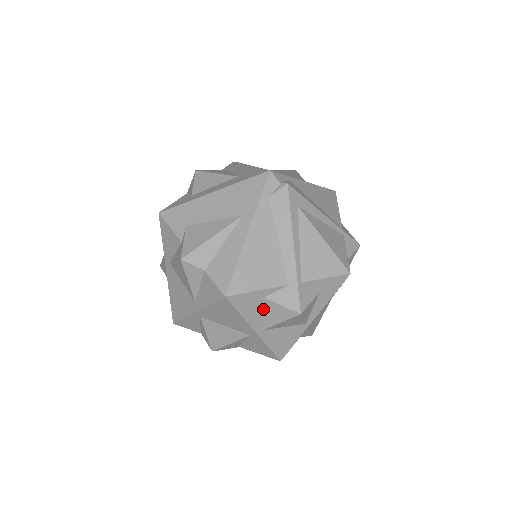
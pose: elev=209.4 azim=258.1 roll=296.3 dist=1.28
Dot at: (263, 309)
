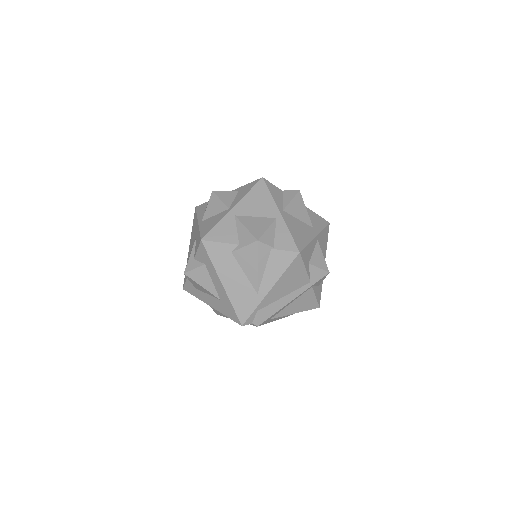
Dot at: occluded
